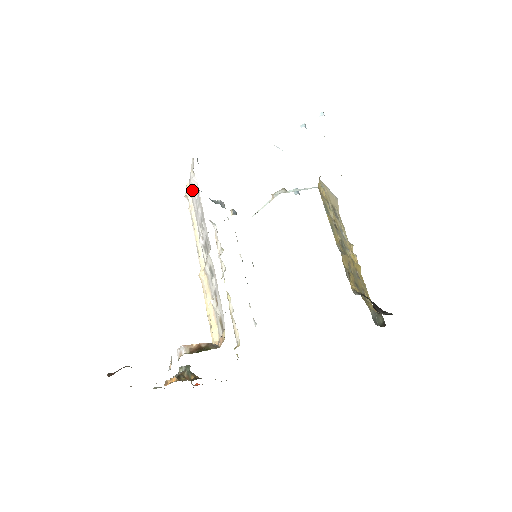
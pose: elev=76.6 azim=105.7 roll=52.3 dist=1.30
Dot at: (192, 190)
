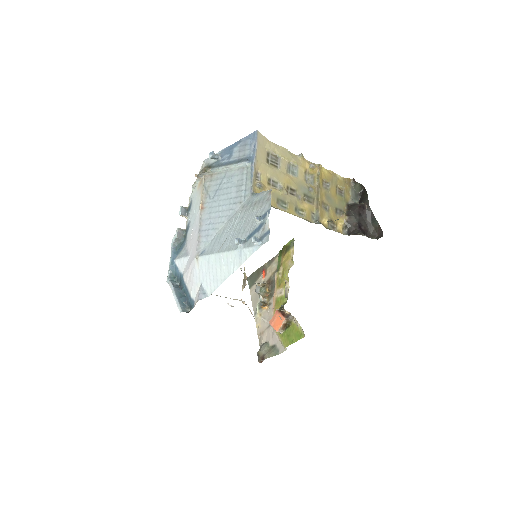
Dot at: occluded
